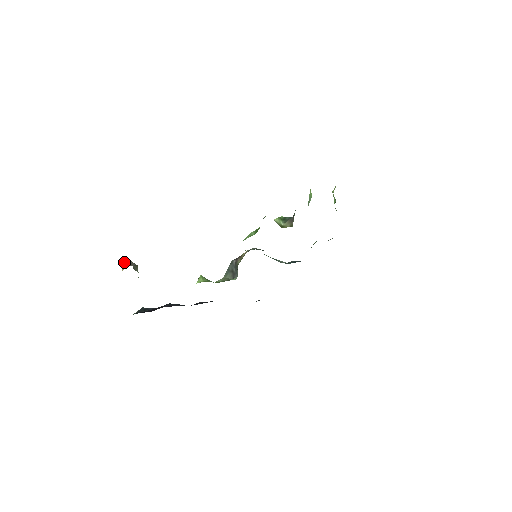
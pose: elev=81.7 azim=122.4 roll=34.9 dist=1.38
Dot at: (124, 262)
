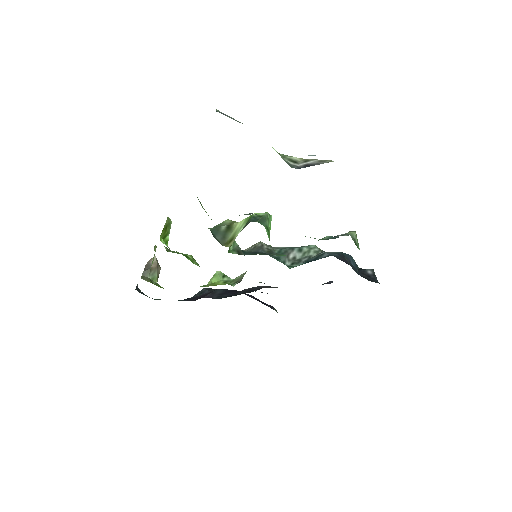
Dot at: (147, 262)
